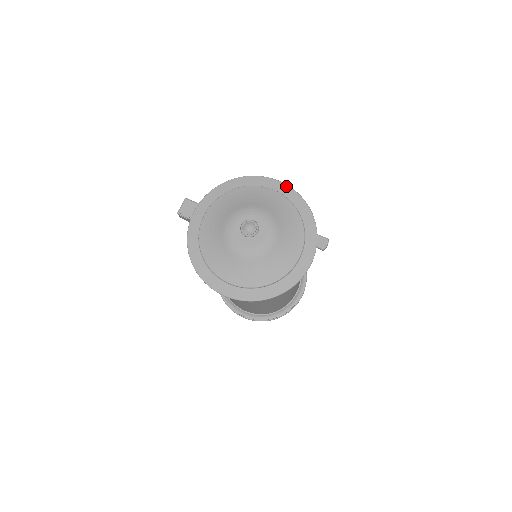
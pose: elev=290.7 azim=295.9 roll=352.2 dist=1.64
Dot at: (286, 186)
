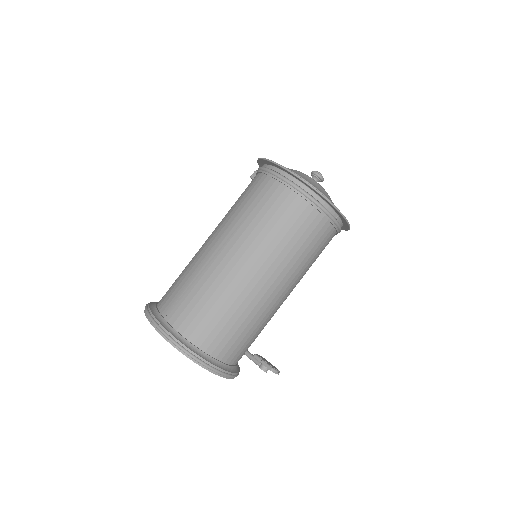
Dot at: occluded
